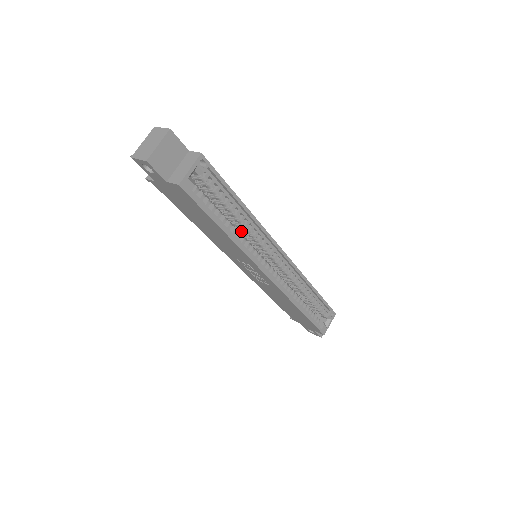
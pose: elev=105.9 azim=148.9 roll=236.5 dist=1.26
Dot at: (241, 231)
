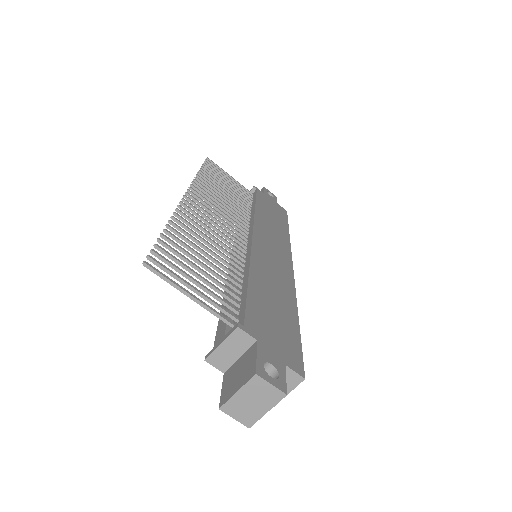
Dot at: occluded
